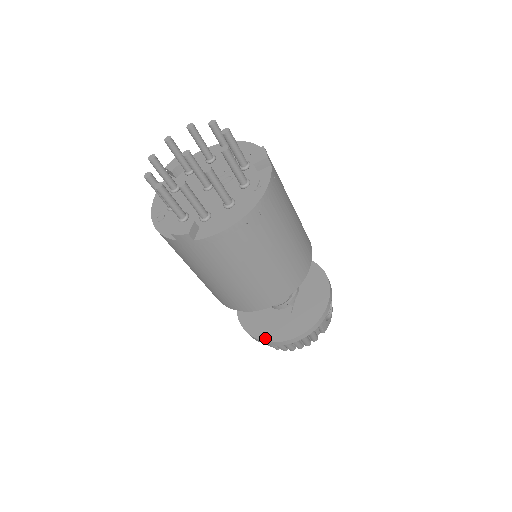
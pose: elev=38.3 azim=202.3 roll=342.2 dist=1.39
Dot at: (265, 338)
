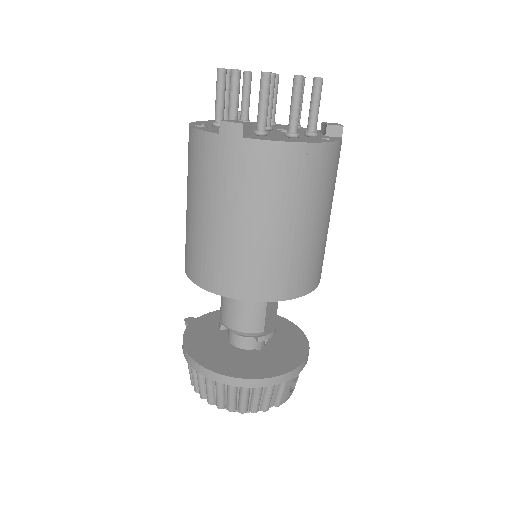
Dot at: (212, 367)
